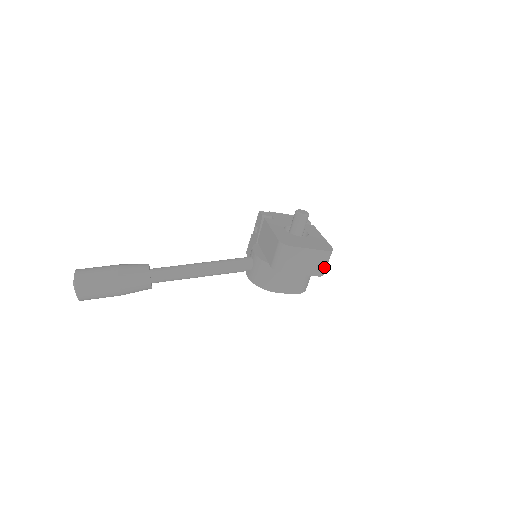
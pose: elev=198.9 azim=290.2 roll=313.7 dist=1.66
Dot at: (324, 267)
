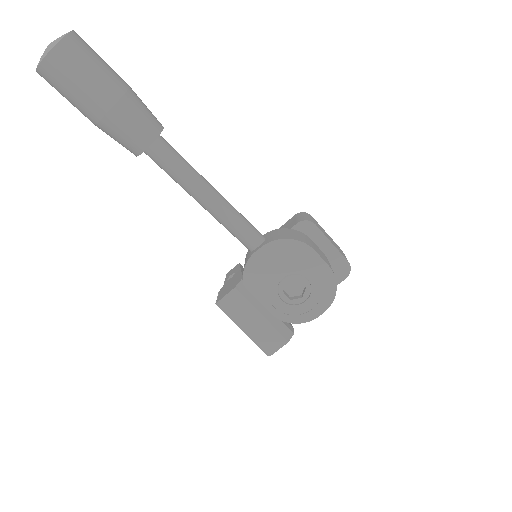
Dot at: occluded
